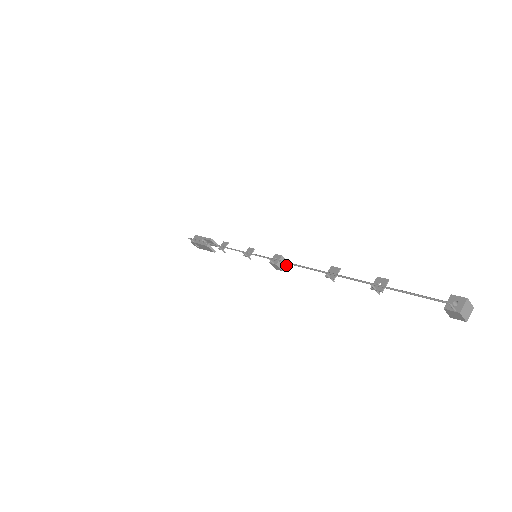
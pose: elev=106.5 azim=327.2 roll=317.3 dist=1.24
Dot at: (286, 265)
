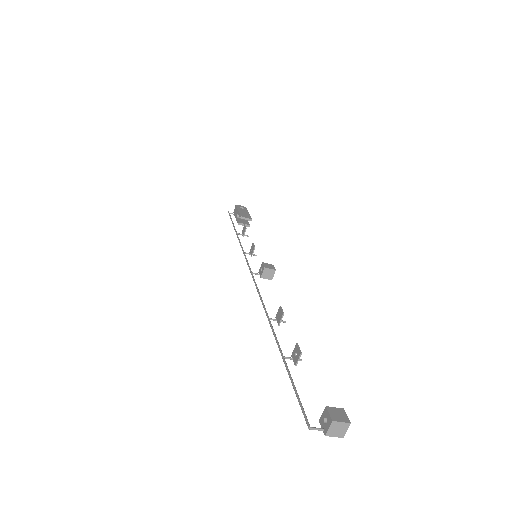
Dot at: (273, 274)
